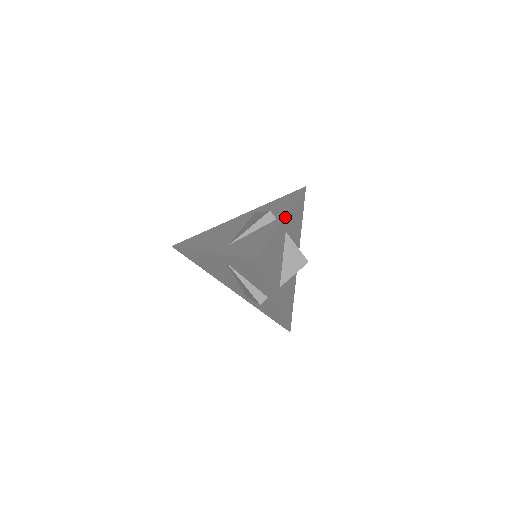
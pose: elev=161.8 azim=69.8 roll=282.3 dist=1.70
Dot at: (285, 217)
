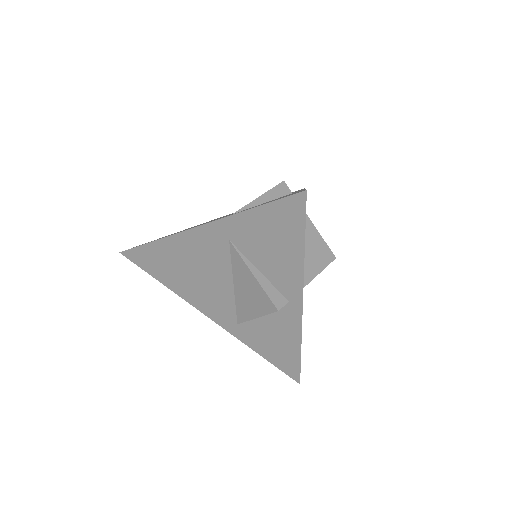
Dot at: occluded
